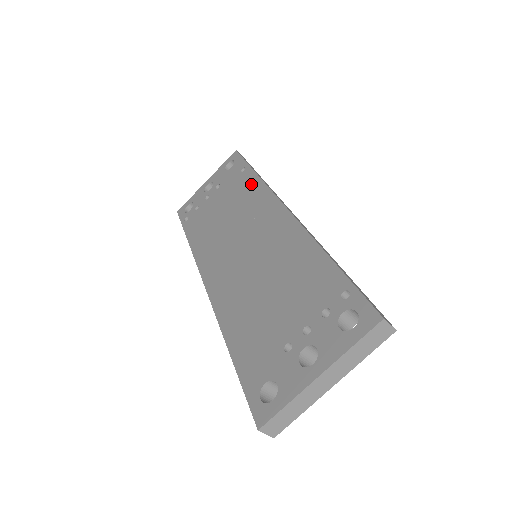
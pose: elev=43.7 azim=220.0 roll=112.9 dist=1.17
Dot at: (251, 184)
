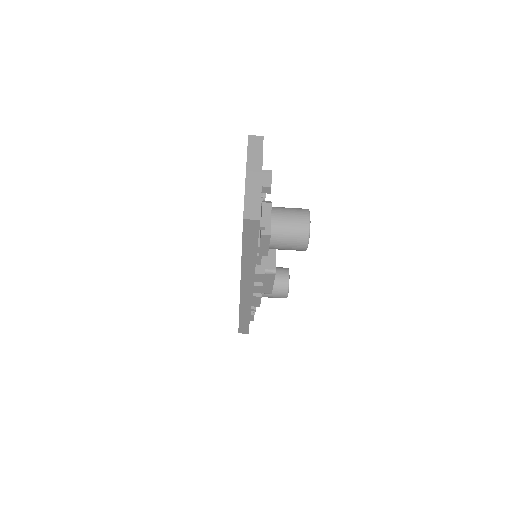
Dot at: occluded
